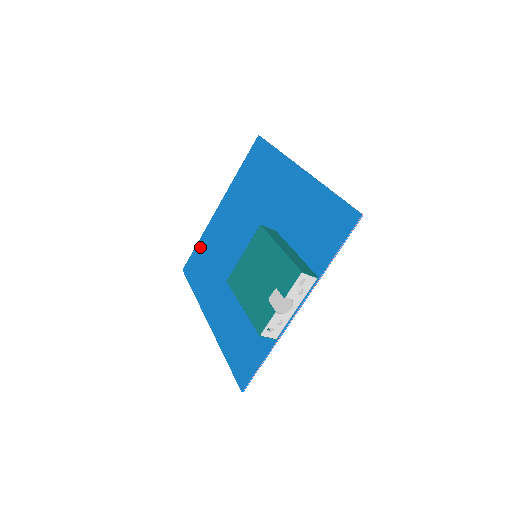
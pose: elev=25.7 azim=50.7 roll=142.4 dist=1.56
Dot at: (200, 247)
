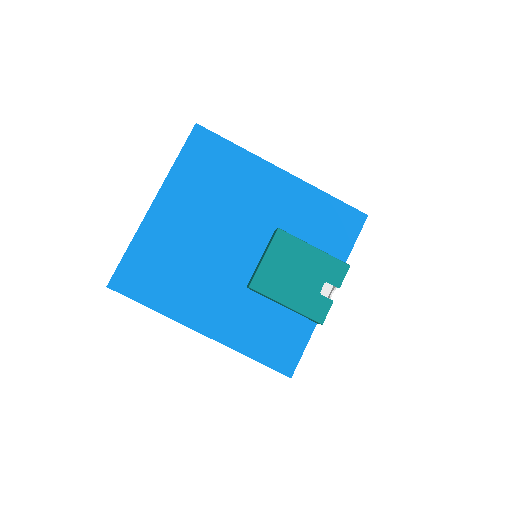
Dot at: (137, 254)
